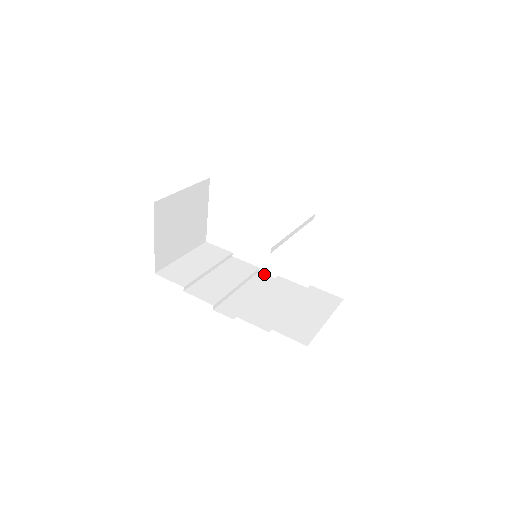
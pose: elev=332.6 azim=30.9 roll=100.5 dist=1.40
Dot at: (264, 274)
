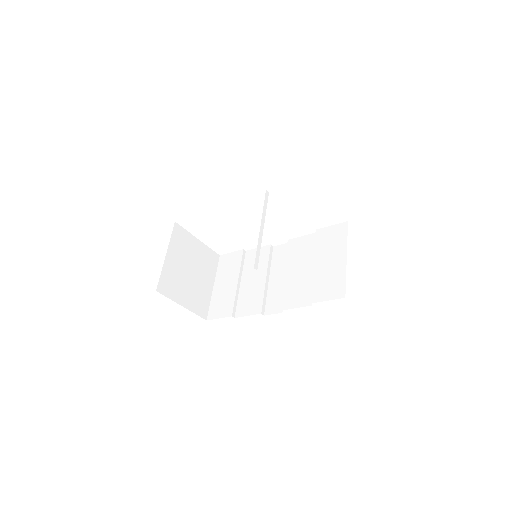
Dot at: (278, 246)
